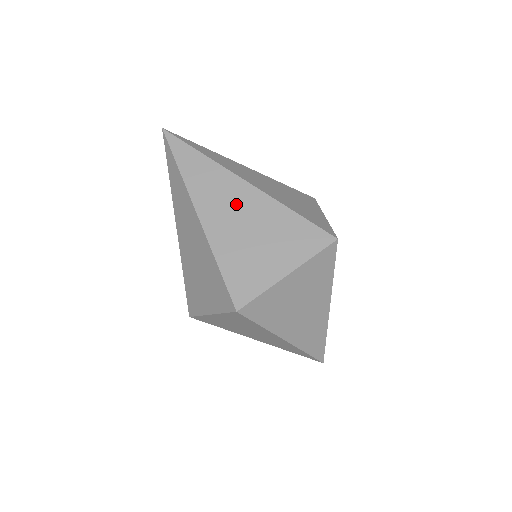
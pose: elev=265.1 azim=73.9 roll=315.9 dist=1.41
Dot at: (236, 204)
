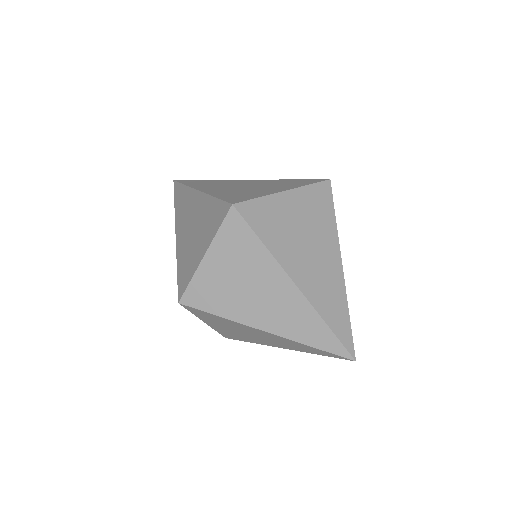
Dot at: (233, 184)
